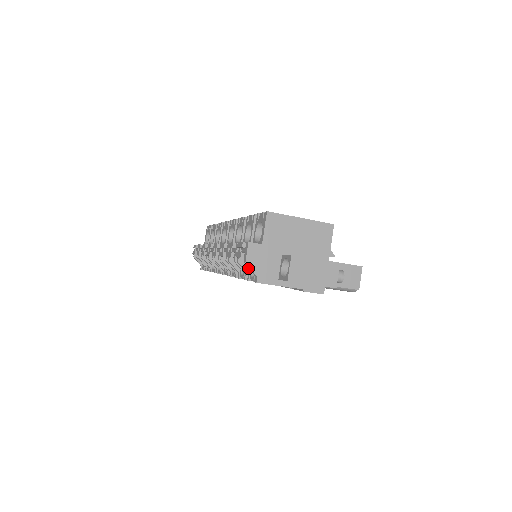
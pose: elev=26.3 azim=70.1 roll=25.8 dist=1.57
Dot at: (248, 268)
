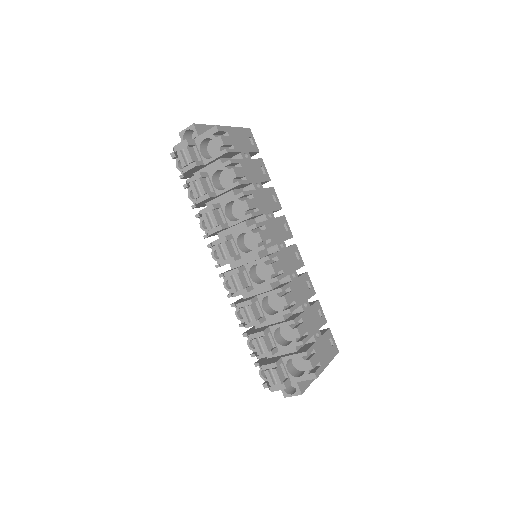
Dot at: occluded
